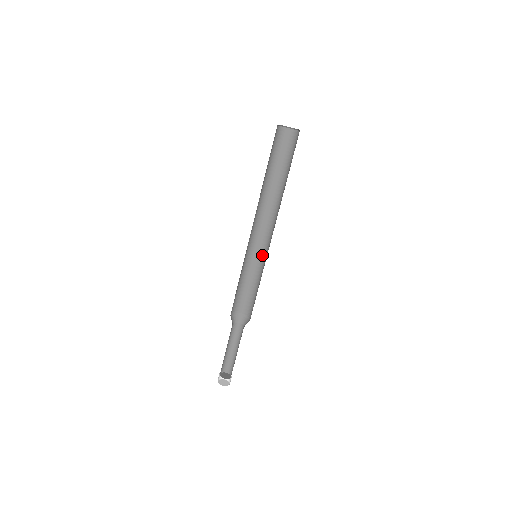
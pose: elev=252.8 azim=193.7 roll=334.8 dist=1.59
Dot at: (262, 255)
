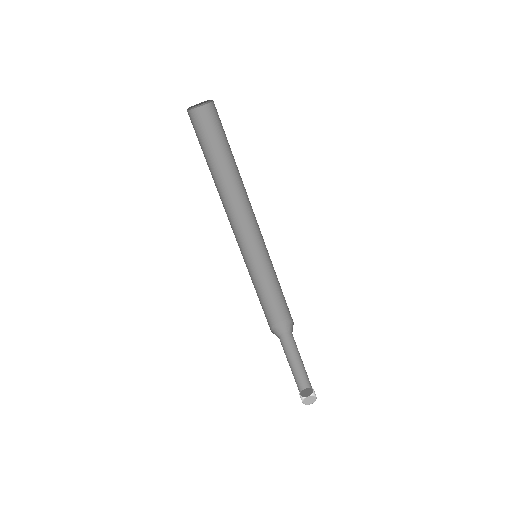
Dot at: (252, 254)
